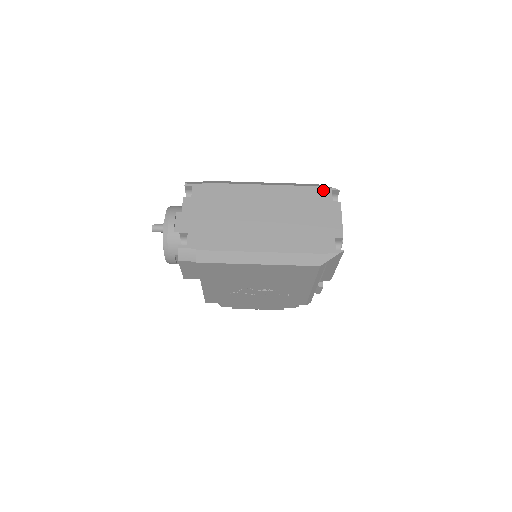
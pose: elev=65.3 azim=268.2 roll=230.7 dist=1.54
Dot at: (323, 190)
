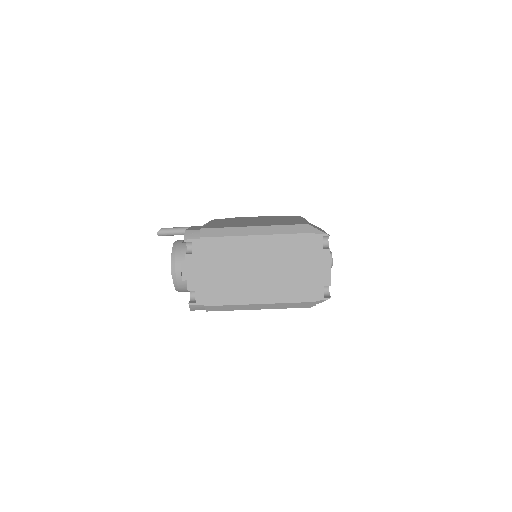
Dot at: (314, 237)
